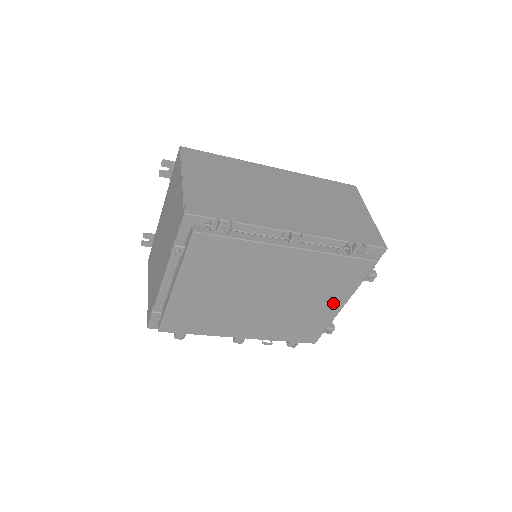
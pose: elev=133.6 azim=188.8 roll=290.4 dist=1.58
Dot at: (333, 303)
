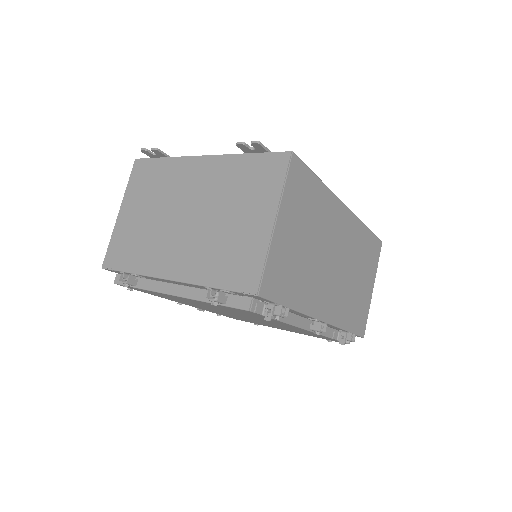
Dot at: (284, 329)
